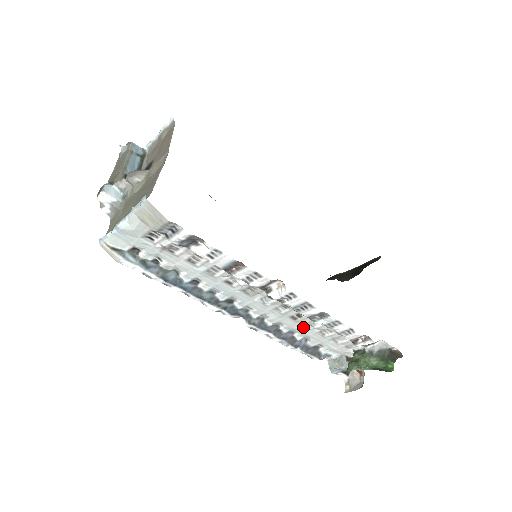
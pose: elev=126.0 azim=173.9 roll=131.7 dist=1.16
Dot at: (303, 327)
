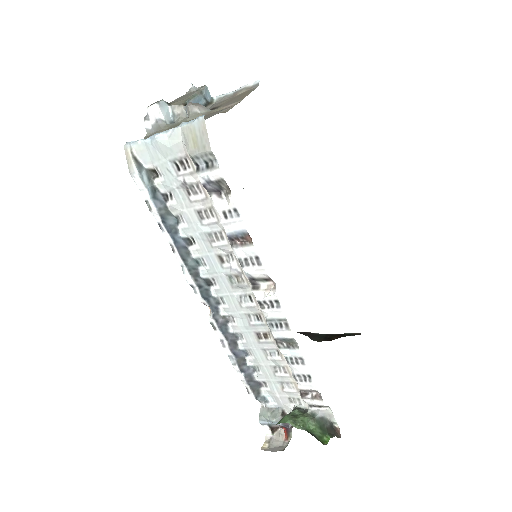
Dot at: (261, 352)
